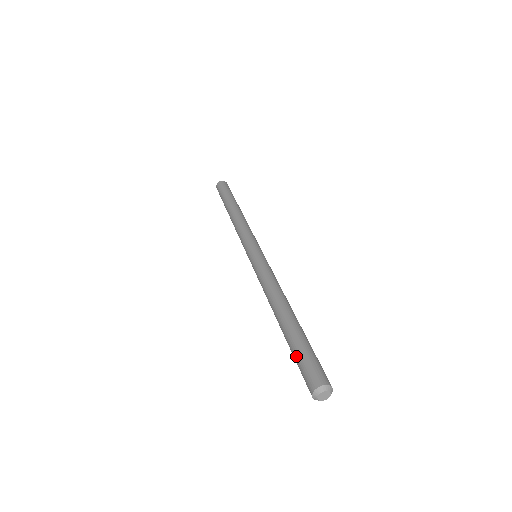
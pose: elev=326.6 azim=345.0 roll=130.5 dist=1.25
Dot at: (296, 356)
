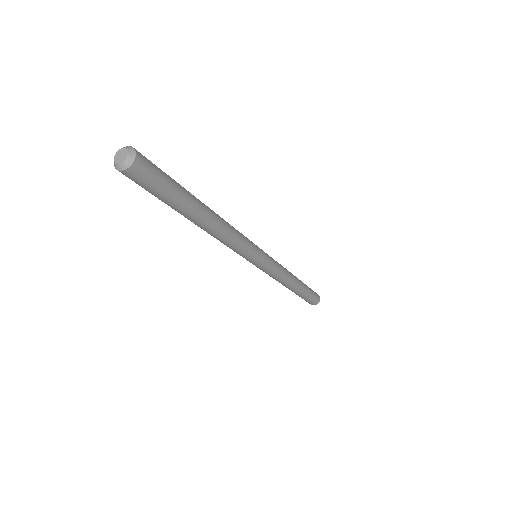
Dot at: occluded
